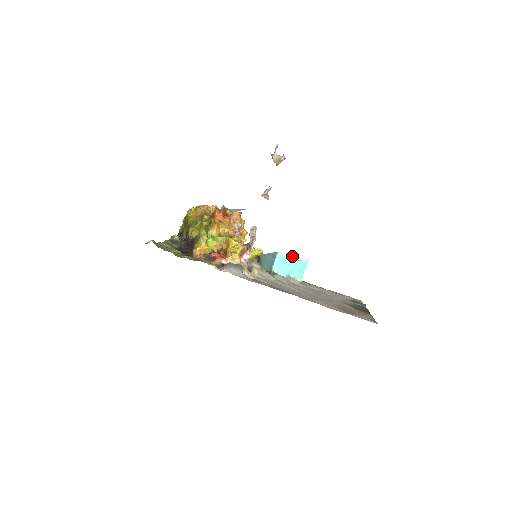
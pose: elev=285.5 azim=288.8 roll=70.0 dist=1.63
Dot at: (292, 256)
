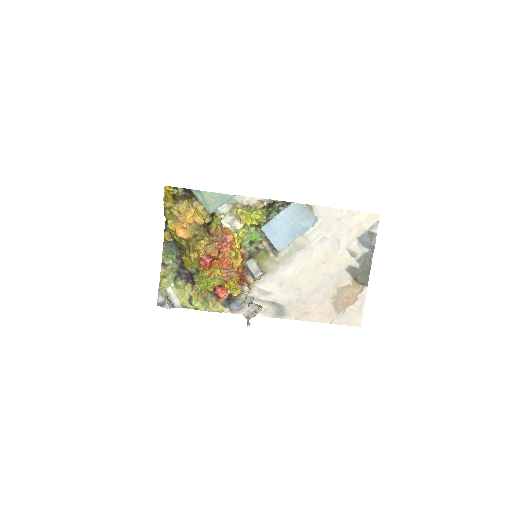
Dot at: (295, 238)
